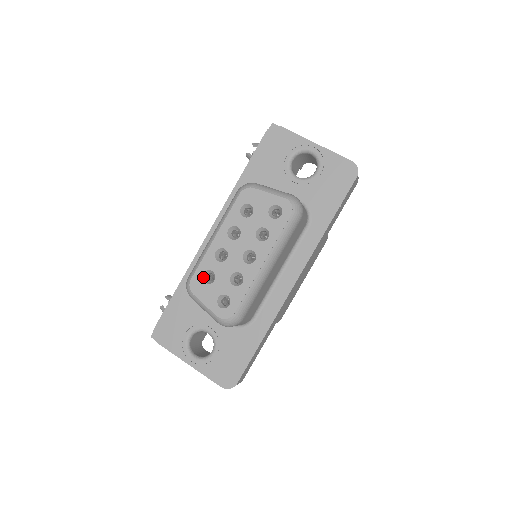
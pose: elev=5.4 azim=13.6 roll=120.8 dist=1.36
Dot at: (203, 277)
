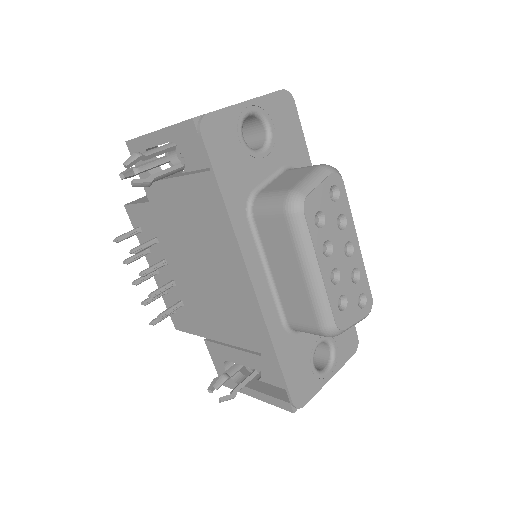
Dot at: (339, 310)
